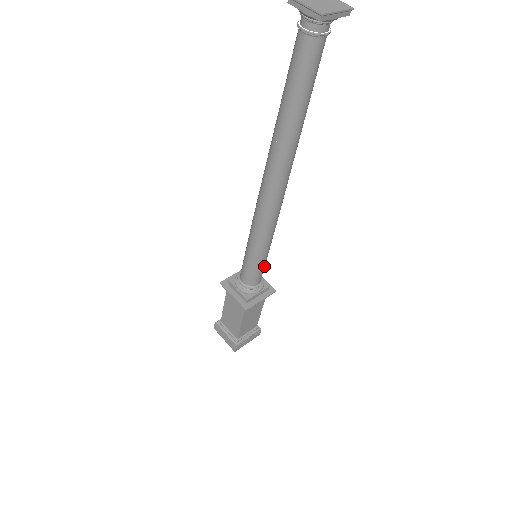
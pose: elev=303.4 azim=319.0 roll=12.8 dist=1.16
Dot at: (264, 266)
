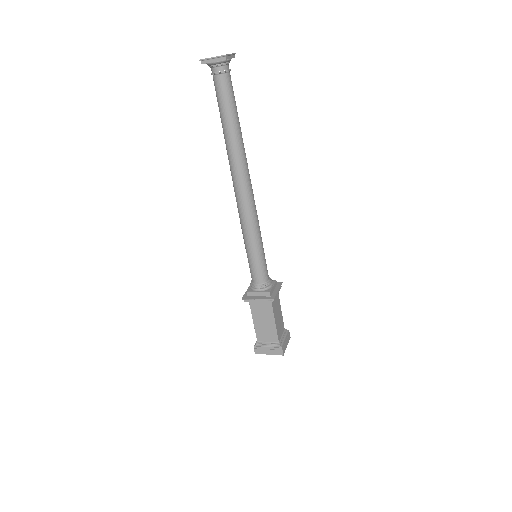
Dot at: (258, 266)
